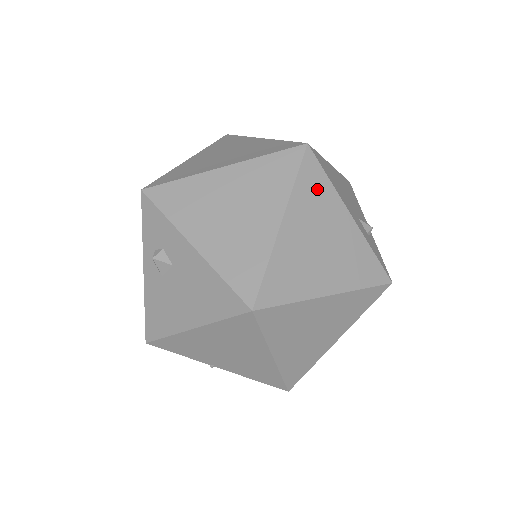
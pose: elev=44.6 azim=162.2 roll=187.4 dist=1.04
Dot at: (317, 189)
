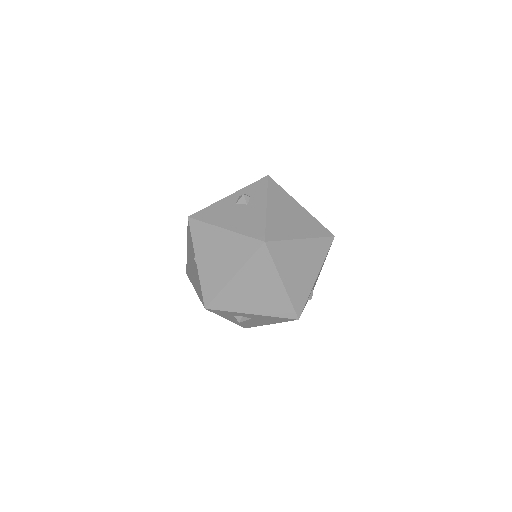
Dot at: (321, 251)
